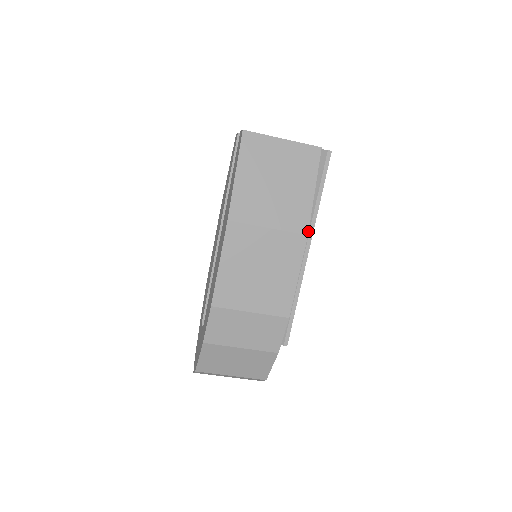
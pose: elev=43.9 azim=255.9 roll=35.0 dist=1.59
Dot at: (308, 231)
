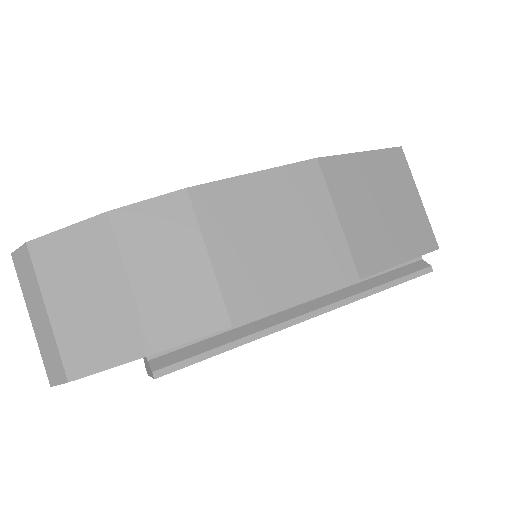
Dot at: (364, 277)
